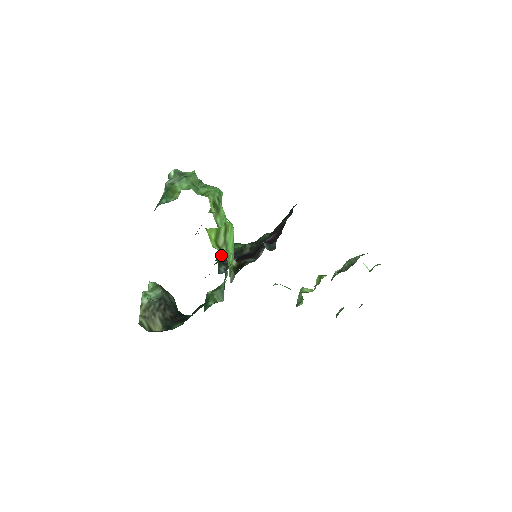
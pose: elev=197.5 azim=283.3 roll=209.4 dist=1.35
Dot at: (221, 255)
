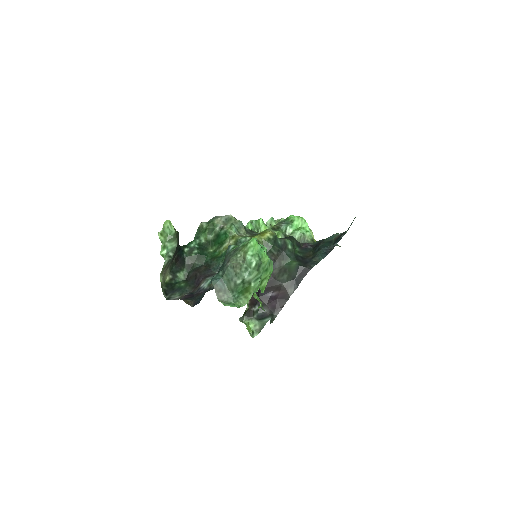
Dot at: occluded
